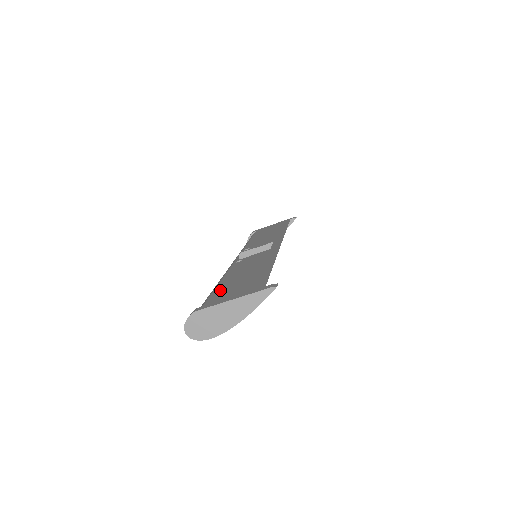
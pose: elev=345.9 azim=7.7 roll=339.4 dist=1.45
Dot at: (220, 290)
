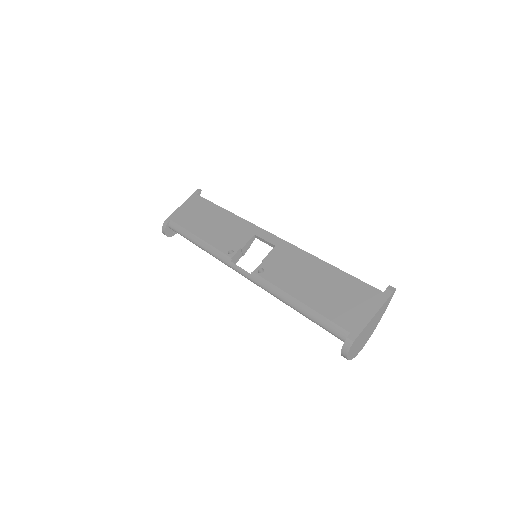
Dot at: (330, 311)
